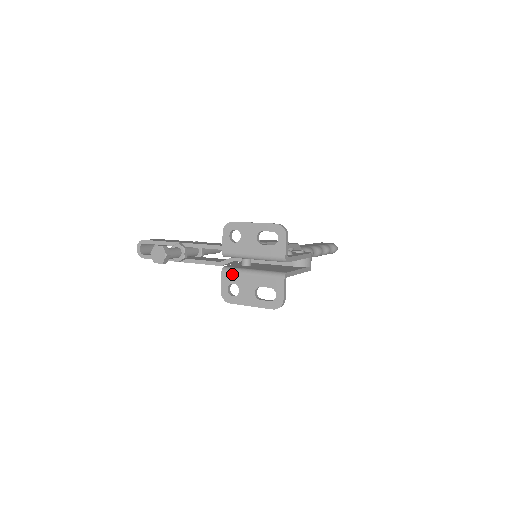
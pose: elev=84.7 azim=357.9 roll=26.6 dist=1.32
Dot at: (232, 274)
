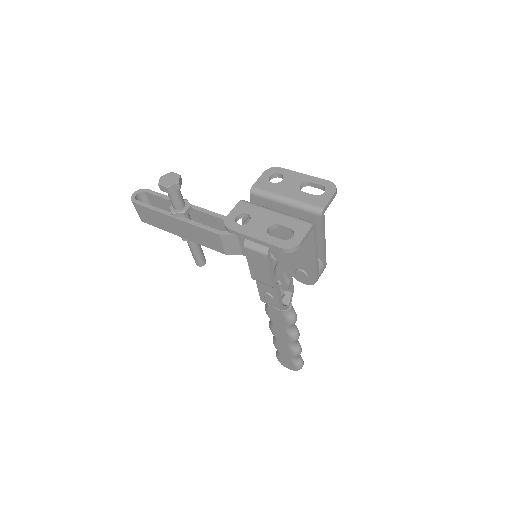
Dot at: (251, 205)
